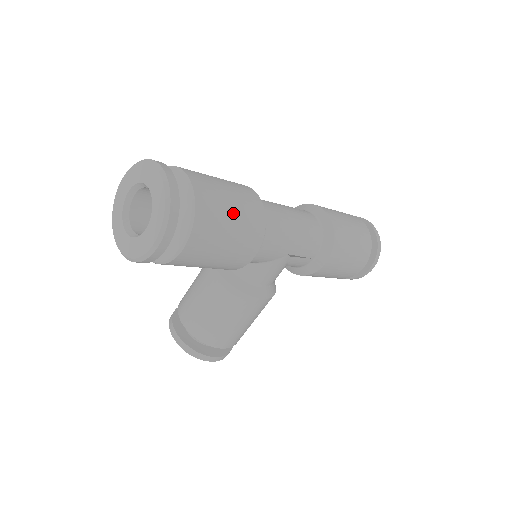
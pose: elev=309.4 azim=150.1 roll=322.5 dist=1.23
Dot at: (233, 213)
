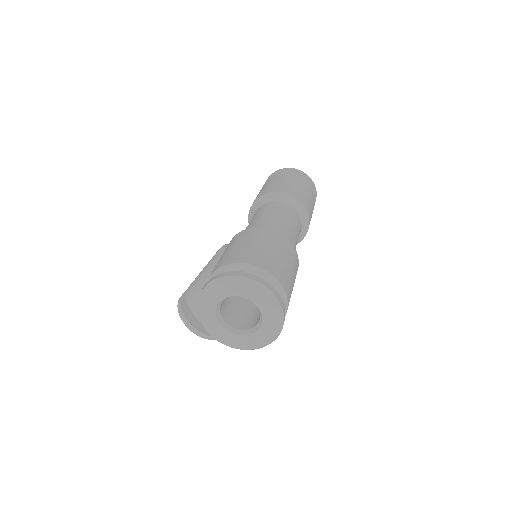
Dot at: (293, 276)
